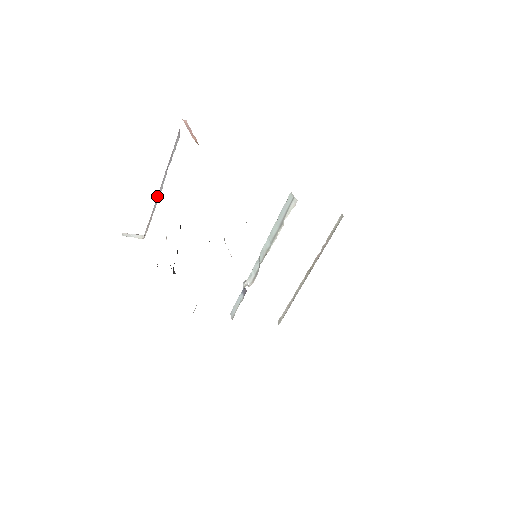
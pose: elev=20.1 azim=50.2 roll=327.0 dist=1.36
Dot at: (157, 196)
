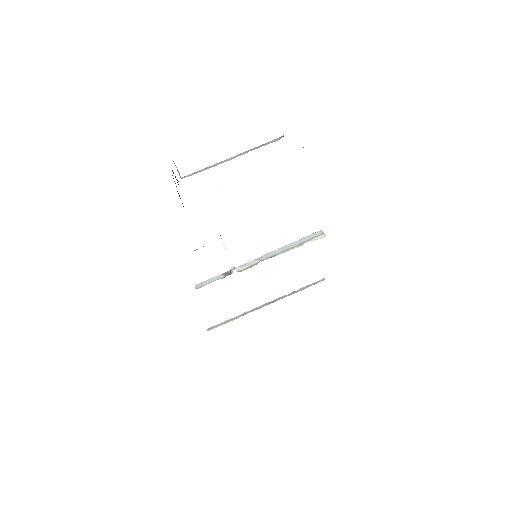
Dot at: (222, 161)
